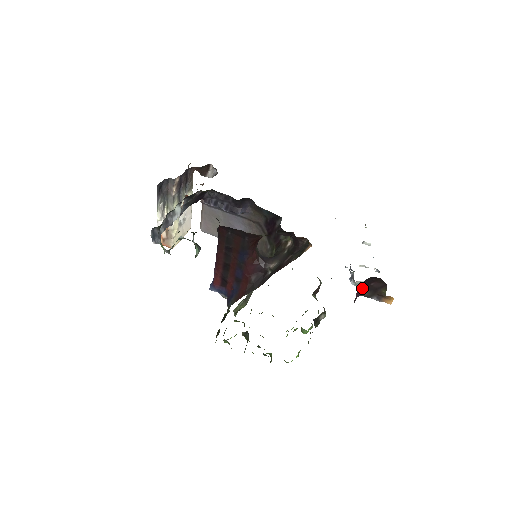
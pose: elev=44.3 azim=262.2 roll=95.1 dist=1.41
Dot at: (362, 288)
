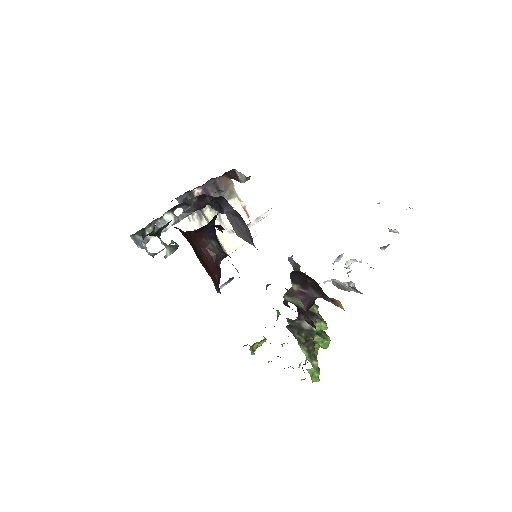
Dot at: (302, 287)
